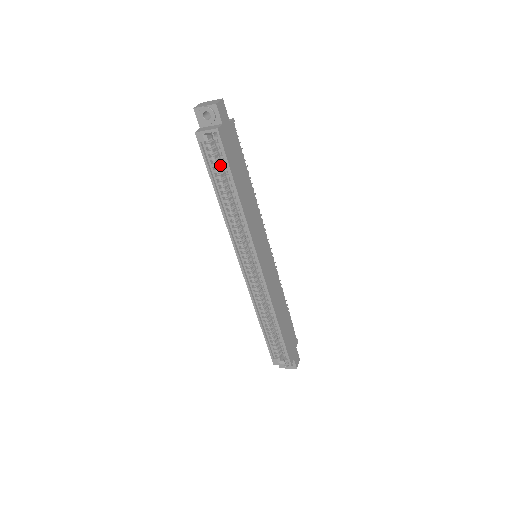
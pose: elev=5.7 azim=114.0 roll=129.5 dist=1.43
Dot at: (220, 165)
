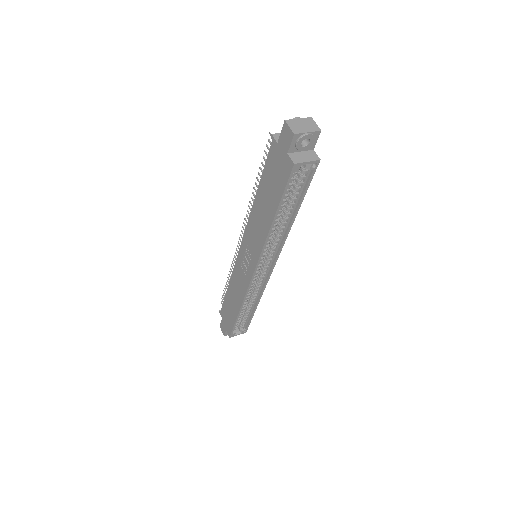
Dot at: occluded
